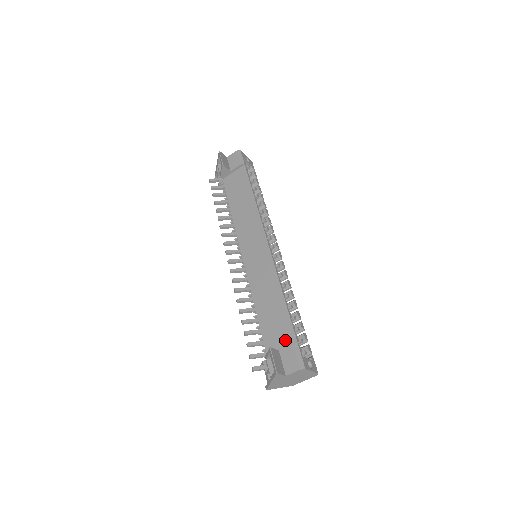
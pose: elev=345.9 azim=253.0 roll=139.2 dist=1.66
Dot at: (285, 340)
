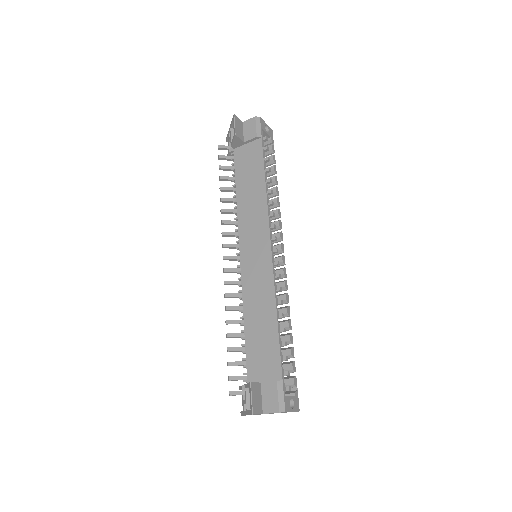
Dot at: (269, 371)
